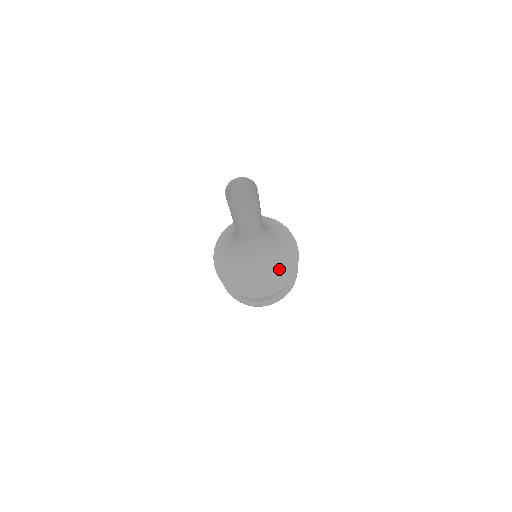
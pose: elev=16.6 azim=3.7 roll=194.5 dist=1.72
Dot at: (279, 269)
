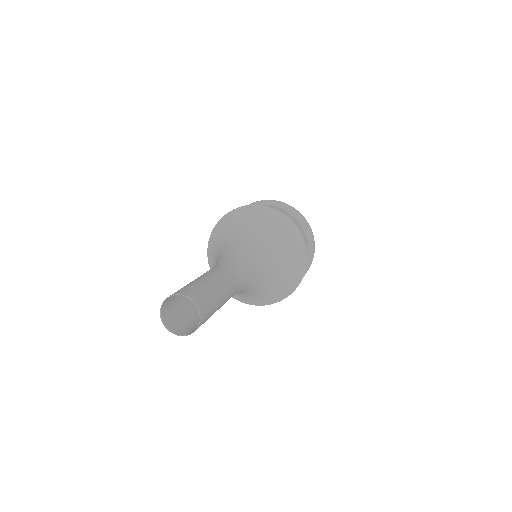
Dot at: (287, 267)
